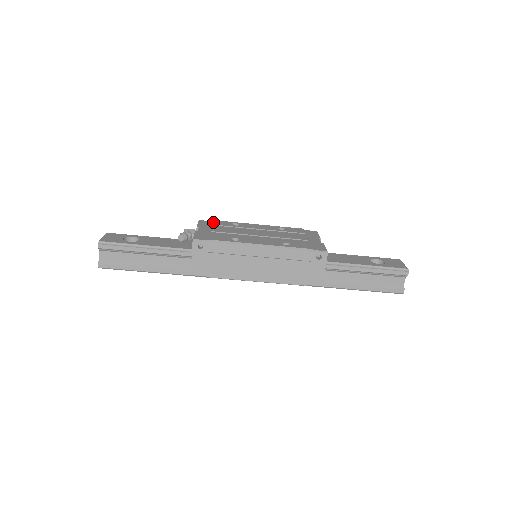
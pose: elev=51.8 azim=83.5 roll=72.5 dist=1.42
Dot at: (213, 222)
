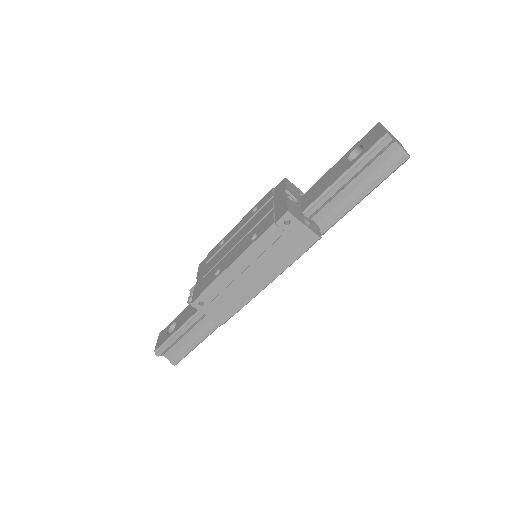
Dot at: (206, 258)
